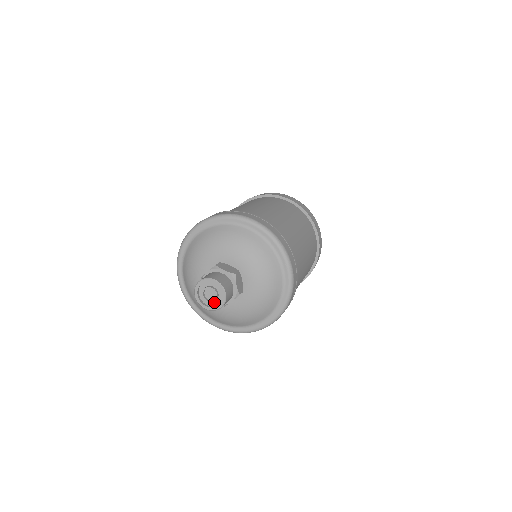
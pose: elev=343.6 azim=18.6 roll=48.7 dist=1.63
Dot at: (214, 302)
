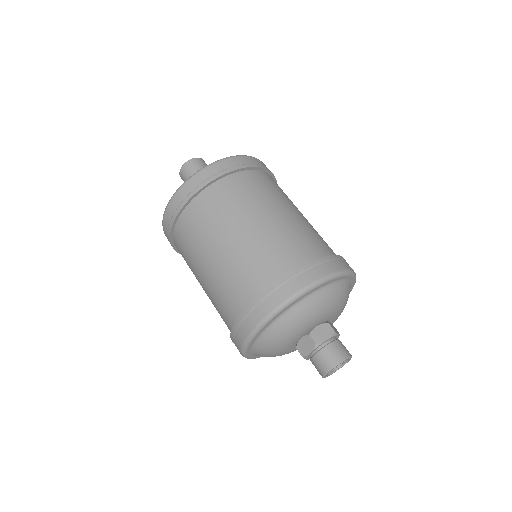
Dot at: occluded
